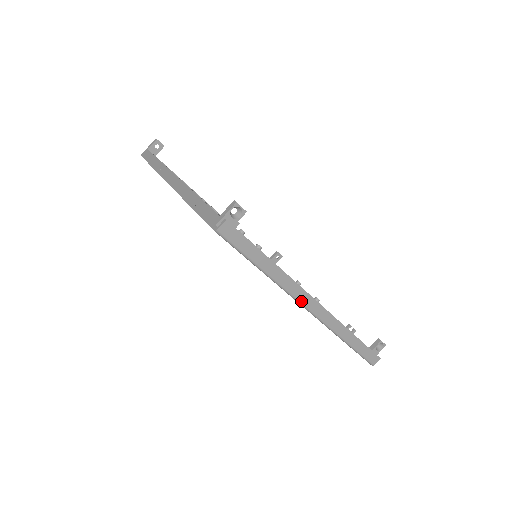
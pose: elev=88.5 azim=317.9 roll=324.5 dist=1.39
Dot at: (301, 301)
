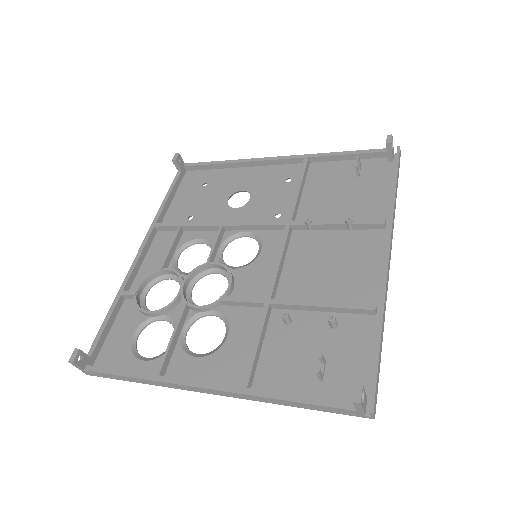
Dot at: (388, 277)
